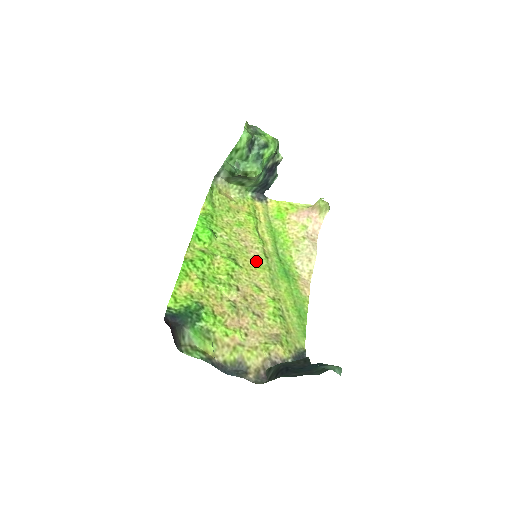
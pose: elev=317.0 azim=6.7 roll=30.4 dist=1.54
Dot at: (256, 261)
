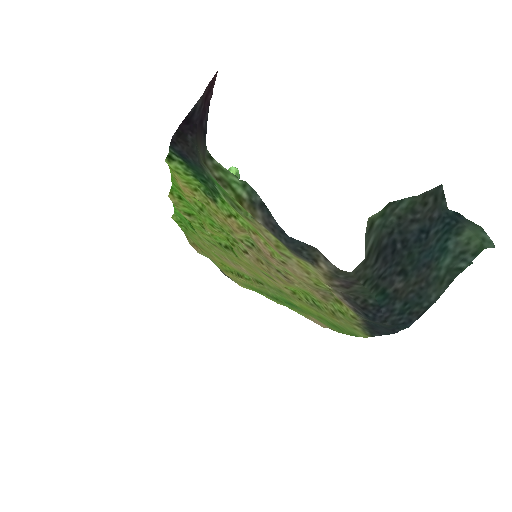
Dot at: (252, 272)
